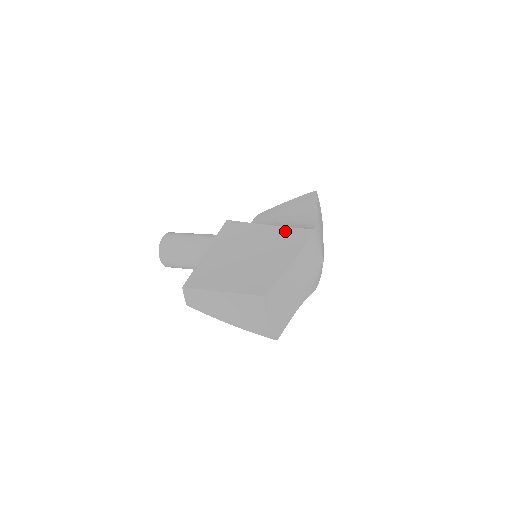
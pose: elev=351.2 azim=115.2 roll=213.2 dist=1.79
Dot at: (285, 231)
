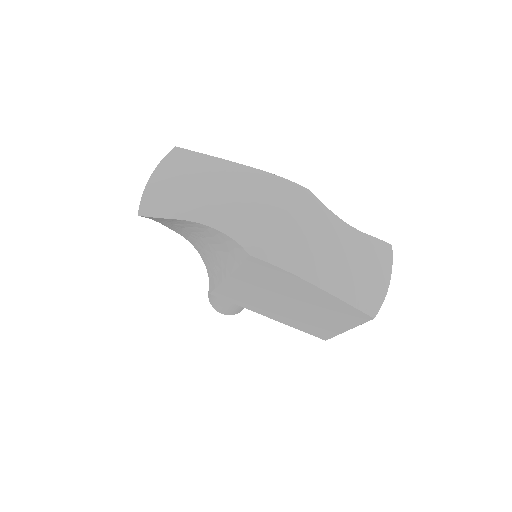
Dot at: occluded
